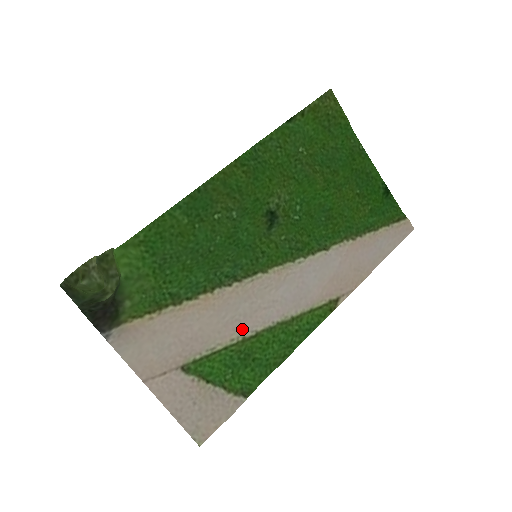
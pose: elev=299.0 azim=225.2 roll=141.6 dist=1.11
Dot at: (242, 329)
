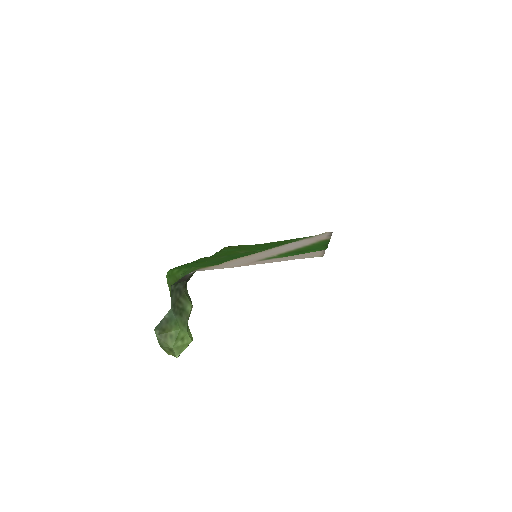
Dot at: (281, 252)
